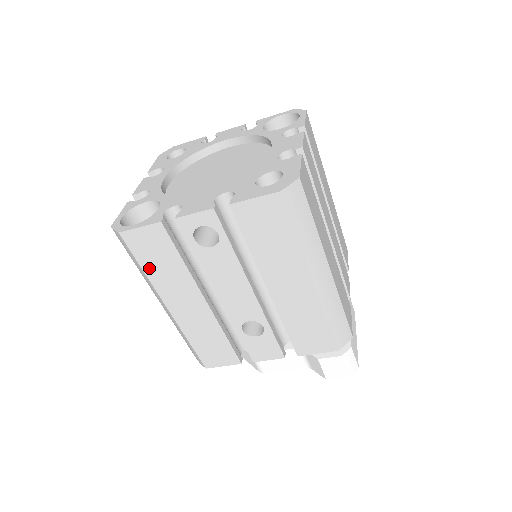
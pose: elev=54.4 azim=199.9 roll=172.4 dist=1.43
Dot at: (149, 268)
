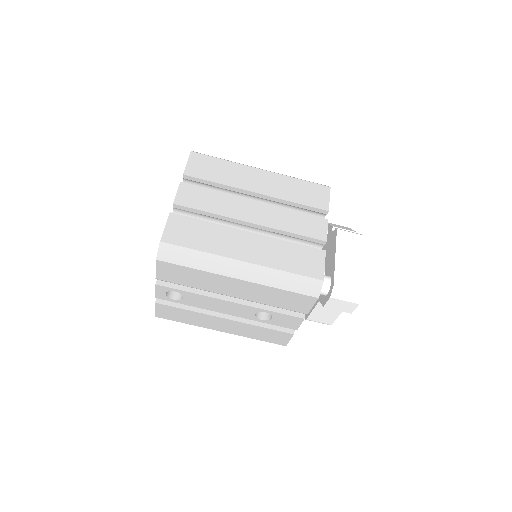
Dot at: (185, 321)
